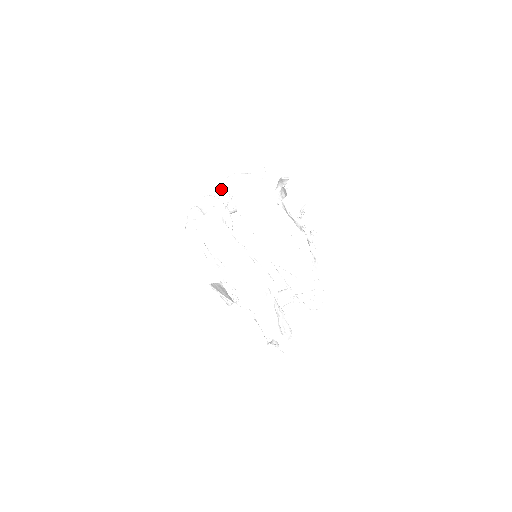
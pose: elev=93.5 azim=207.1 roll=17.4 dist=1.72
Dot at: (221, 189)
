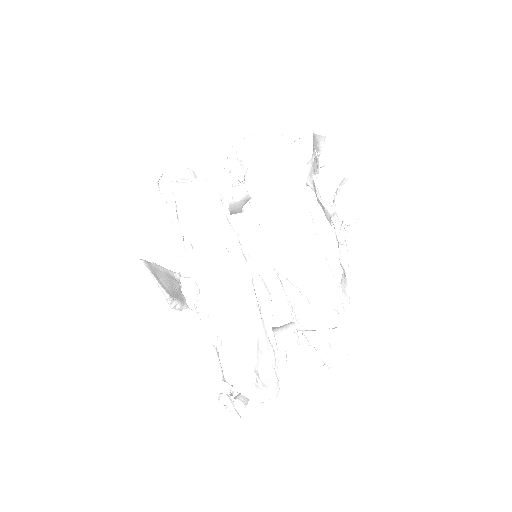
Dot at: (232, 153)
